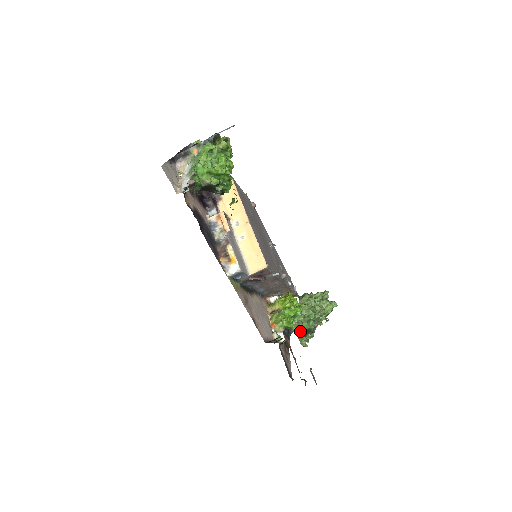
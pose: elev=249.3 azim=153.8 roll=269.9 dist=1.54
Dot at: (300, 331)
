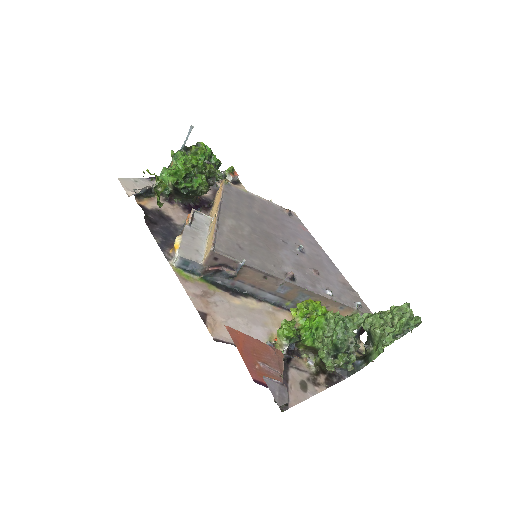
Dot at: (323, 348)
